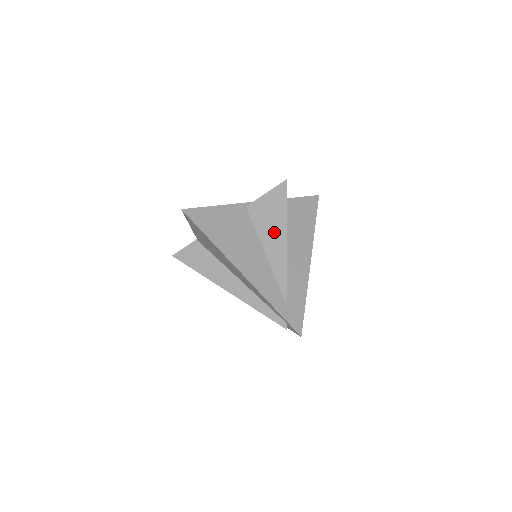
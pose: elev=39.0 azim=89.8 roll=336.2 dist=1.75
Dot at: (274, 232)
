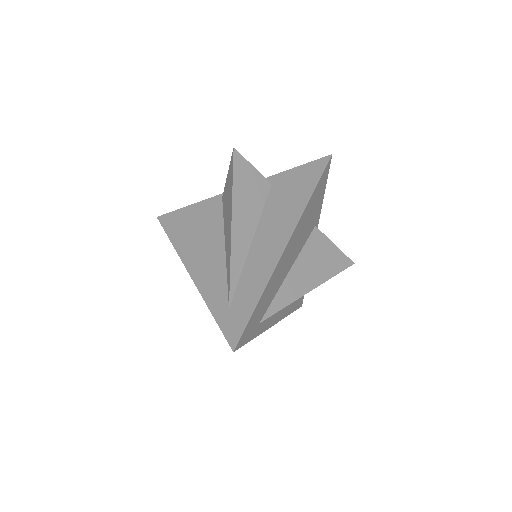
Dot at: (228, 217)
